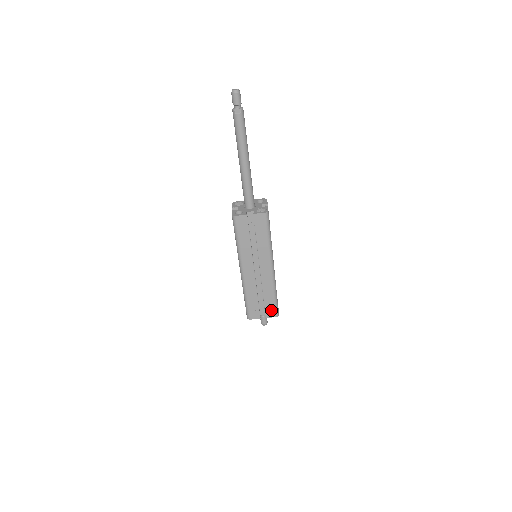
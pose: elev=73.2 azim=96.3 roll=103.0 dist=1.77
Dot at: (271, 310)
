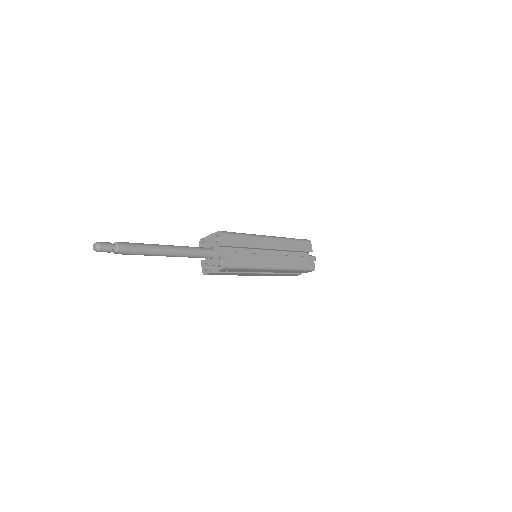
Dot at: (304, 272)
